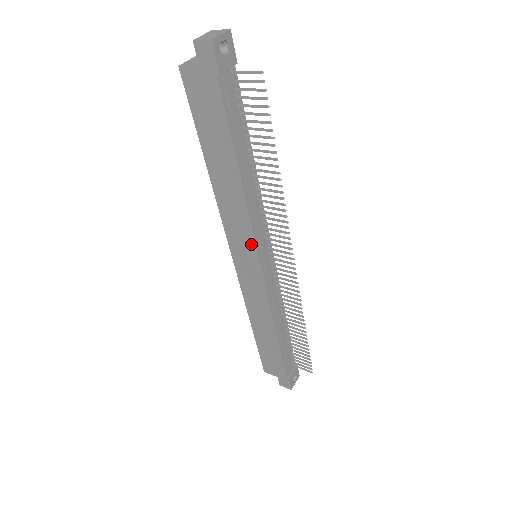
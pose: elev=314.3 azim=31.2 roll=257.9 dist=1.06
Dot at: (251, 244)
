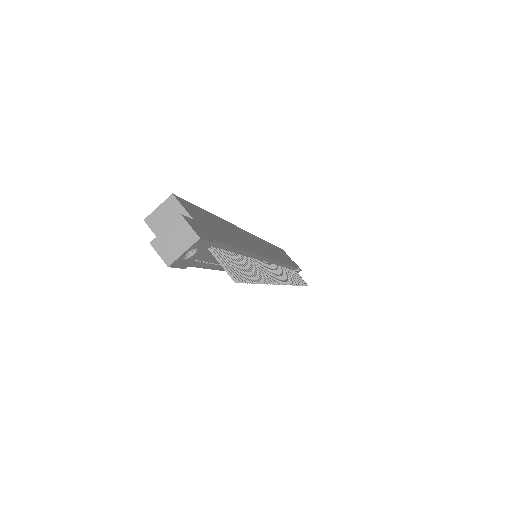
Dot at: occluded
